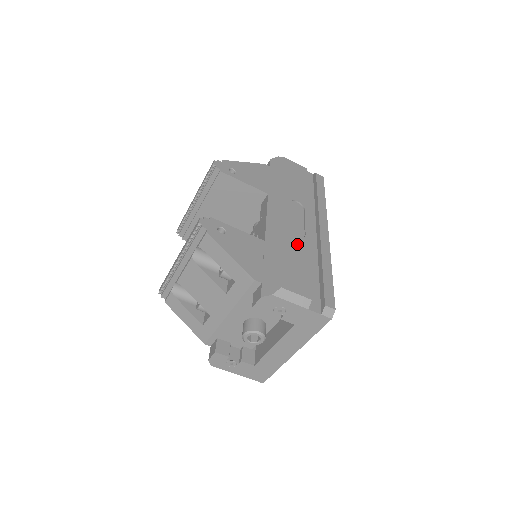
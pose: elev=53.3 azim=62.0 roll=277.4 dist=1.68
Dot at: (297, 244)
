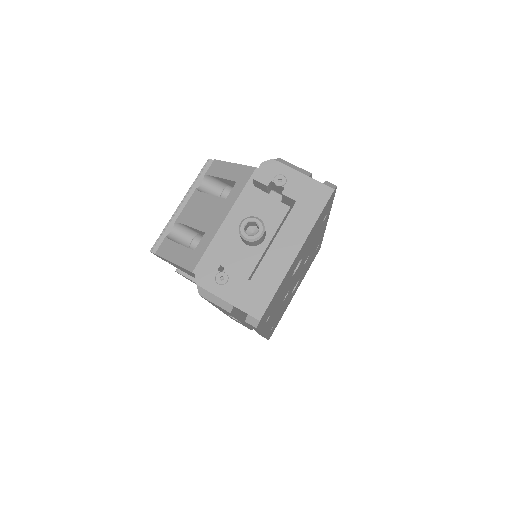
Dot at: occluded
